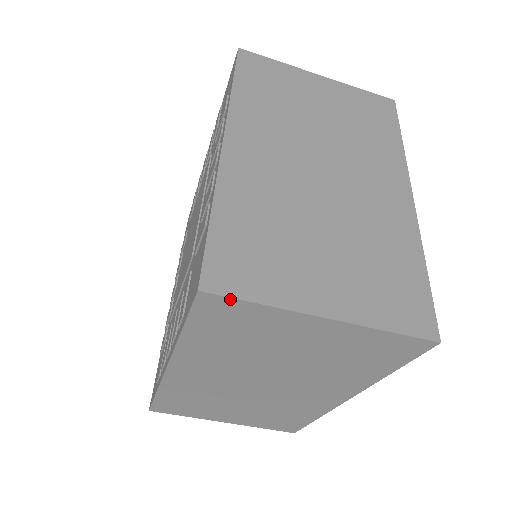
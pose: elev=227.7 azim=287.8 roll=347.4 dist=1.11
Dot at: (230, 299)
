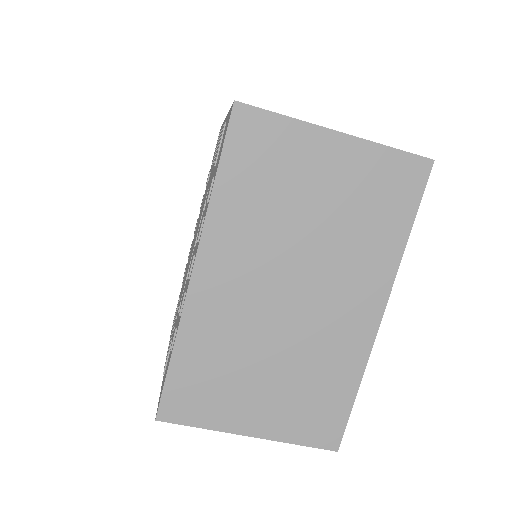
Dot at: (260, 111)
